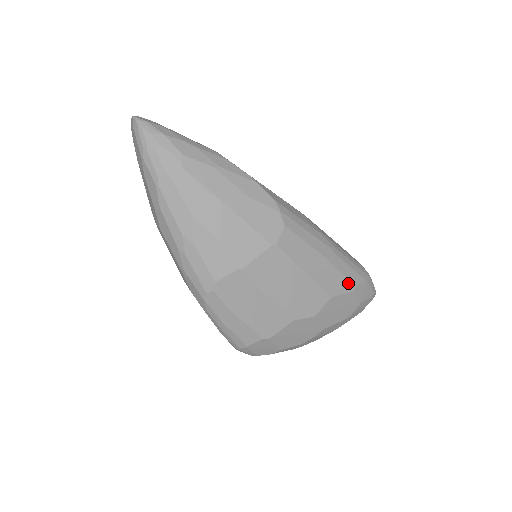
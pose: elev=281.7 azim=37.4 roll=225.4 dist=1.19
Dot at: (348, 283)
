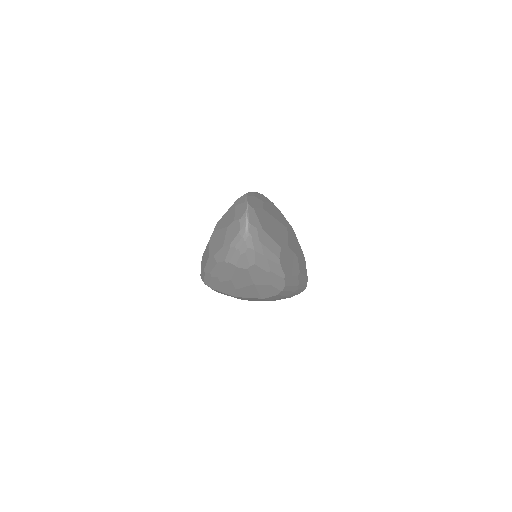
Dot at: occluded
